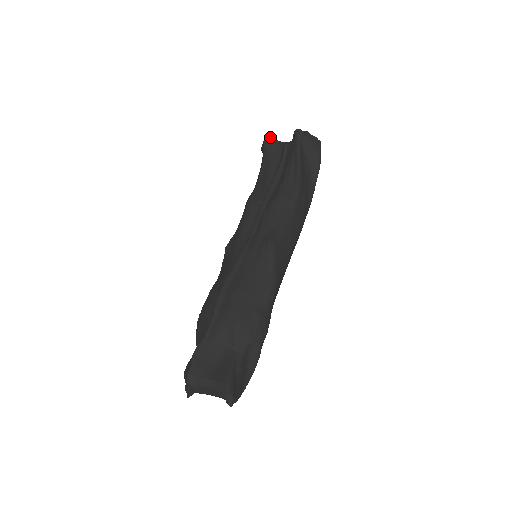
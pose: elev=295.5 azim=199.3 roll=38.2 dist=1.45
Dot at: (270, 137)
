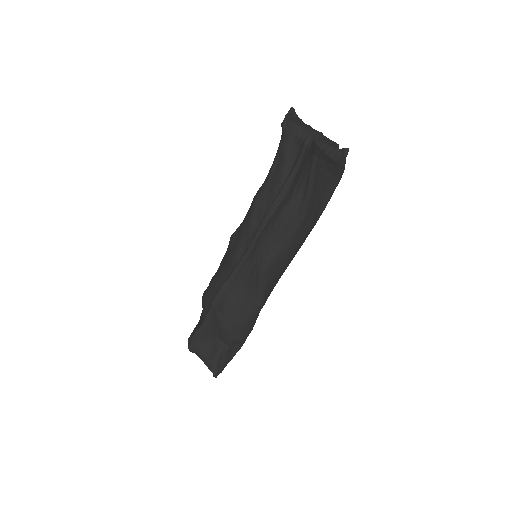
Dot at: (291, 121)
